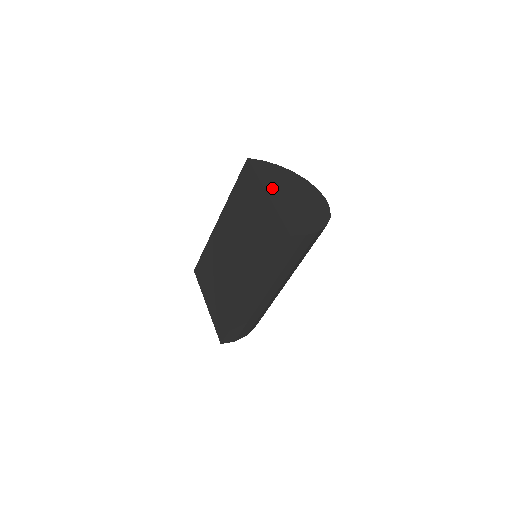
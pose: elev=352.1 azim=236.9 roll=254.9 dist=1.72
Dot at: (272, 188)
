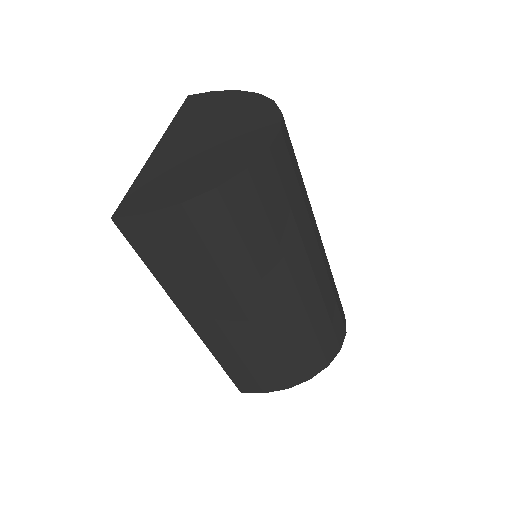
Dot at: (176, 136)
